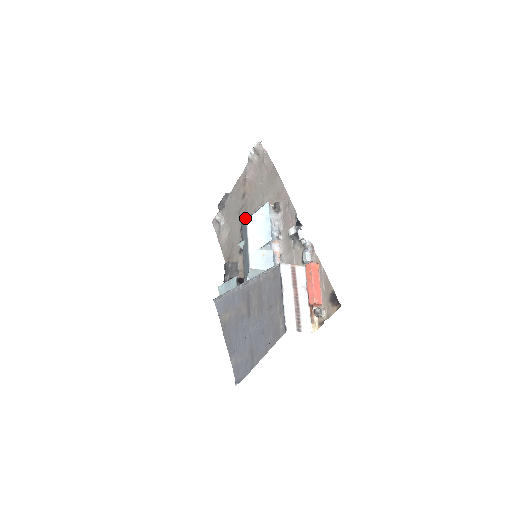
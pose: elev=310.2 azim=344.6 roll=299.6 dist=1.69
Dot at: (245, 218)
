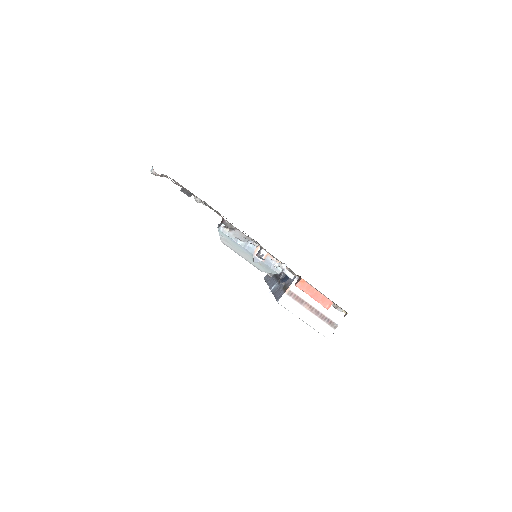
Dot at: occluded
